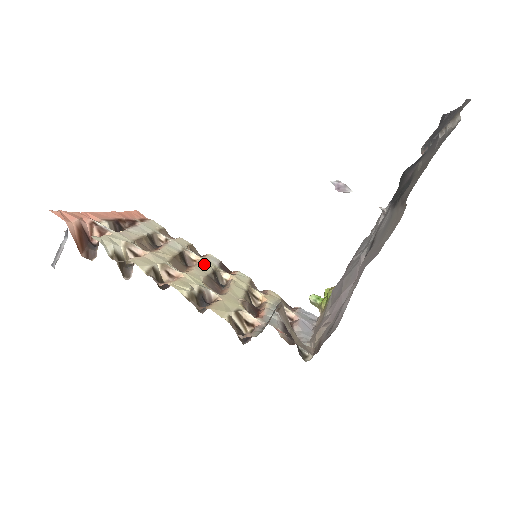
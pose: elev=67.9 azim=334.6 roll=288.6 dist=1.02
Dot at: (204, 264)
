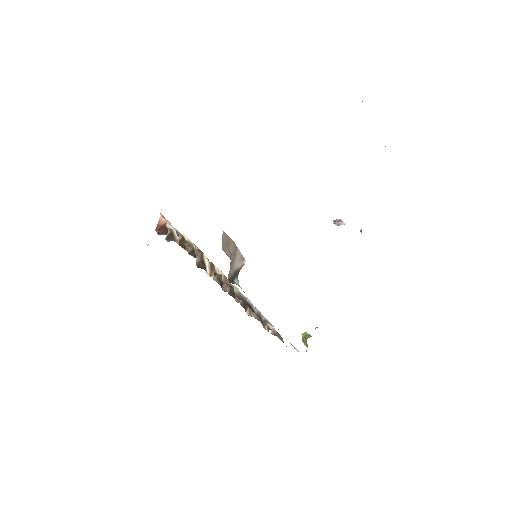
Dot at: occluded
